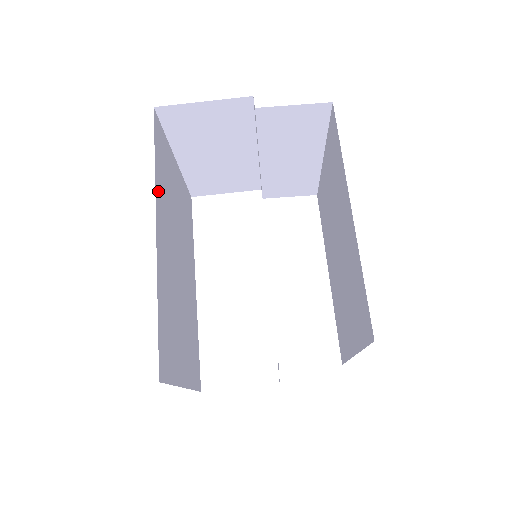
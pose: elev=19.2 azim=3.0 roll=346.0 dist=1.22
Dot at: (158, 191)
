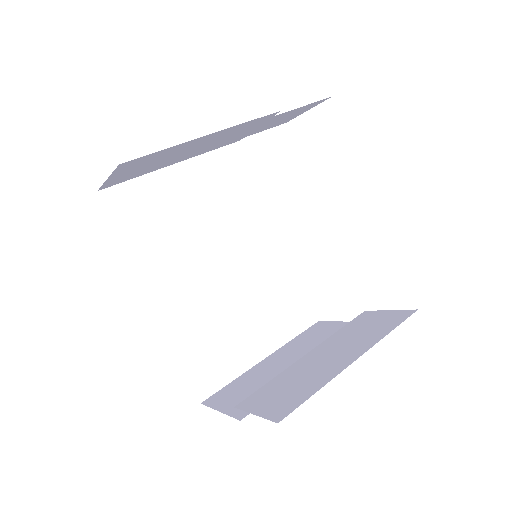
Dot at: (142, 260)
